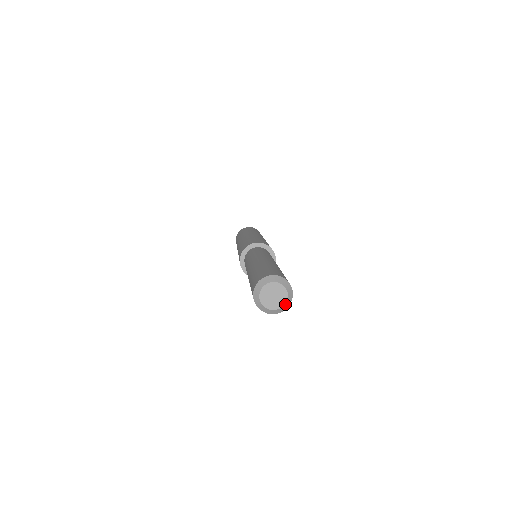
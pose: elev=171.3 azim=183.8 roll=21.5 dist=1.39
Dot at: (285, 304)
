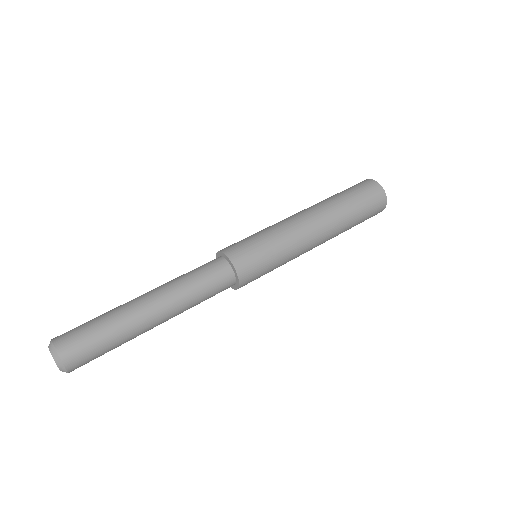
Dot at: occluded
